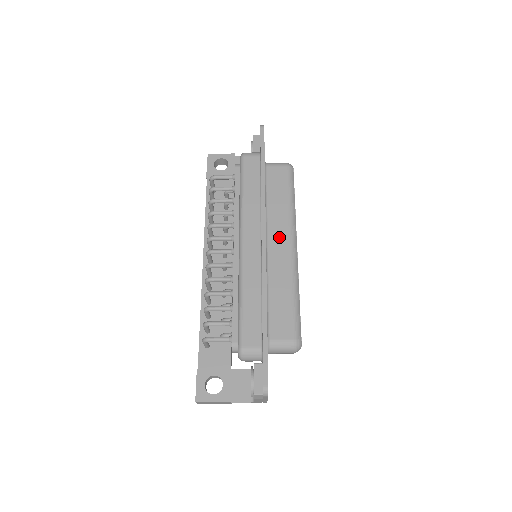
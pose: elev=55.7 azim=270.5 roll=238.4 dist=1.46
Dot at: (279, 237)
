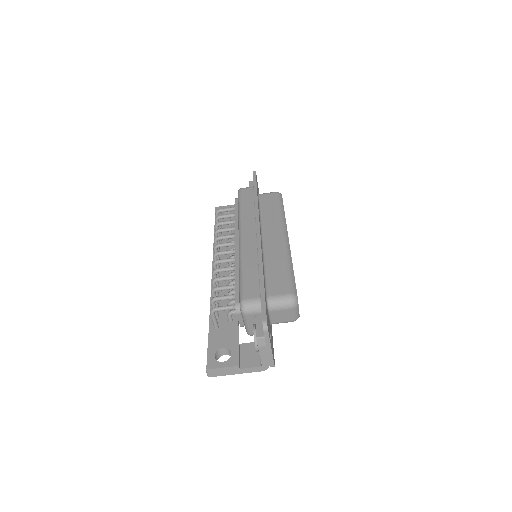
Dot at: (272, 232)
